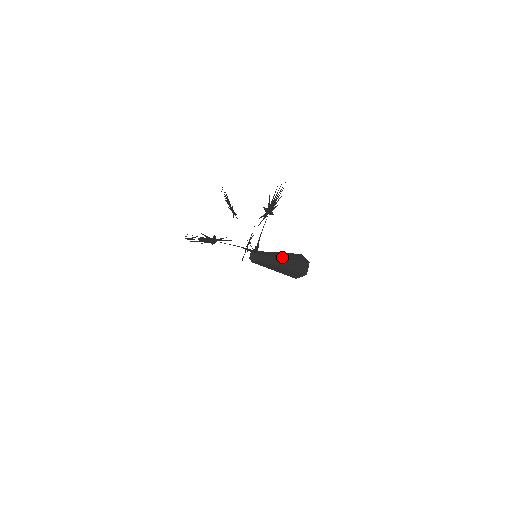
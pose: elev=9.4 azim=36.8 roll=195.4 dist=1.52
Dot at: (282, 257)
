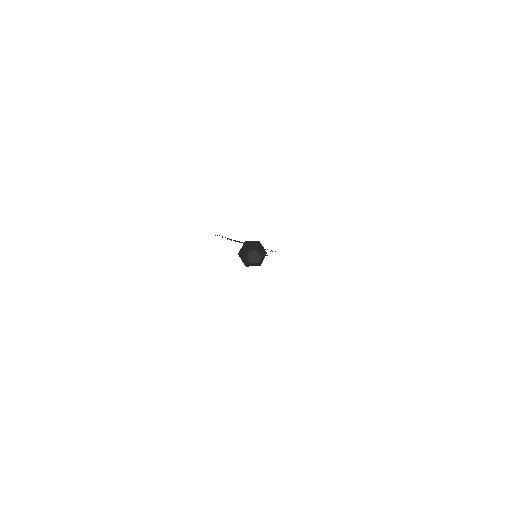
Dot at: occluded
